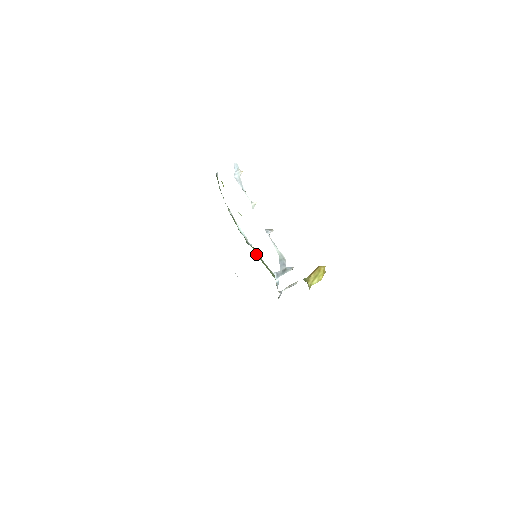
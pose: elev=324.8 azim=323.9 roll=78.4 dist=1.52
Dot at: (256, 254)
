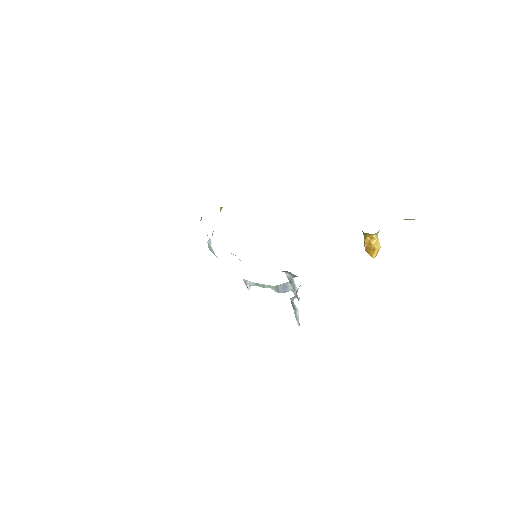
Dot at: occluded
